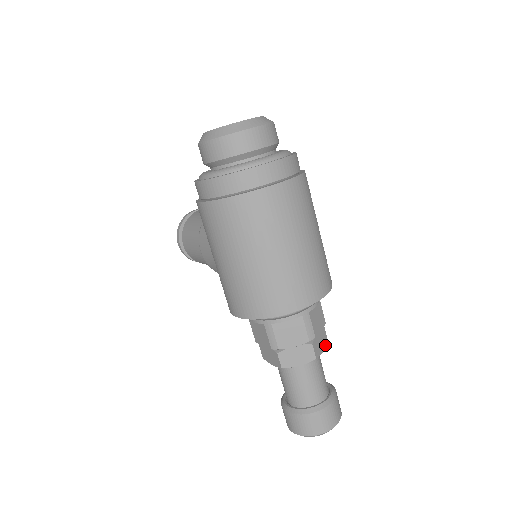
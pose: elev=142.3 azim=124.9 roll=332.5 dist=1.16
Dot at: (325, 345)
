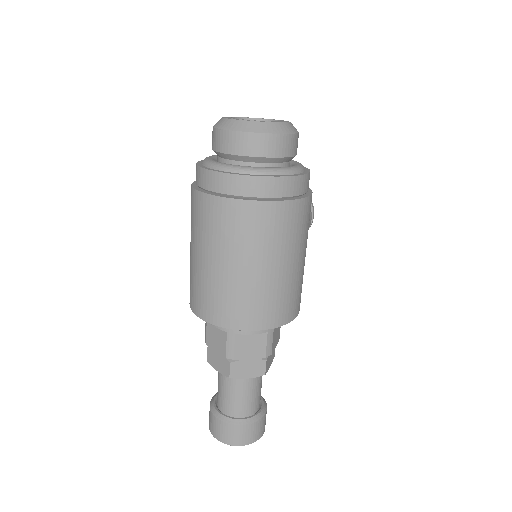
Dot at: (257, 375)
